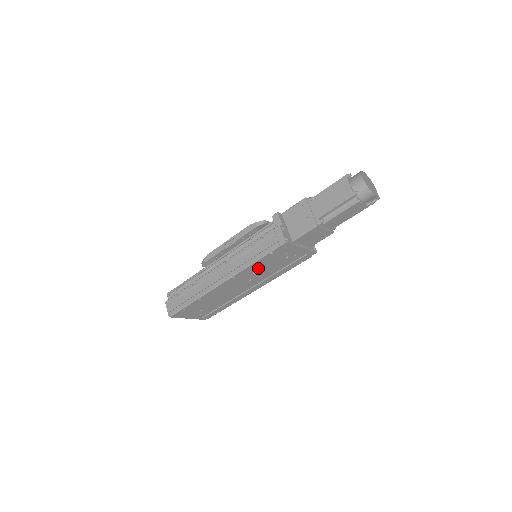
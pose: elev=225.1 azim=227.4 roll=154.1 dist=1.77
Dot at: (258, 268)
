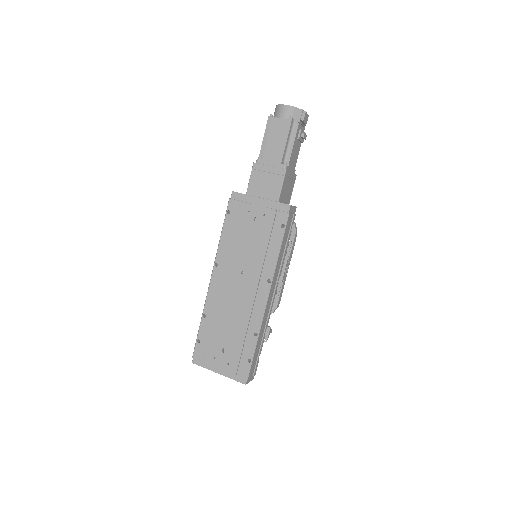
Dot at: (236, 246)
